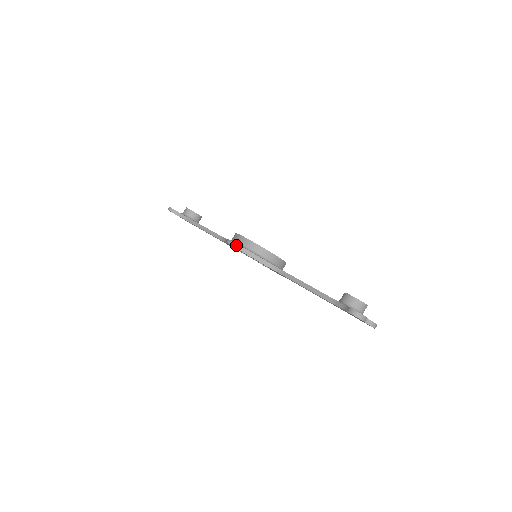
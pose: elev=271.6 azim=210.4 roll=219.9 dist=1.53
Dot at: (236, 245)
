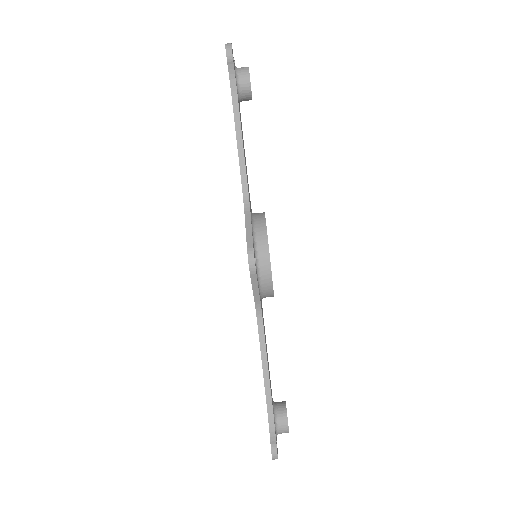
Dot at: (254, 271)
